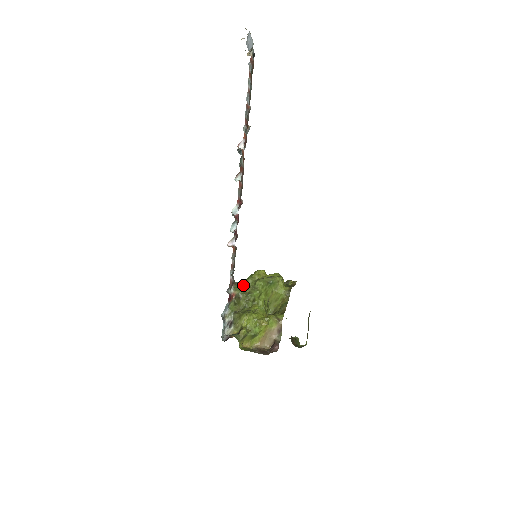
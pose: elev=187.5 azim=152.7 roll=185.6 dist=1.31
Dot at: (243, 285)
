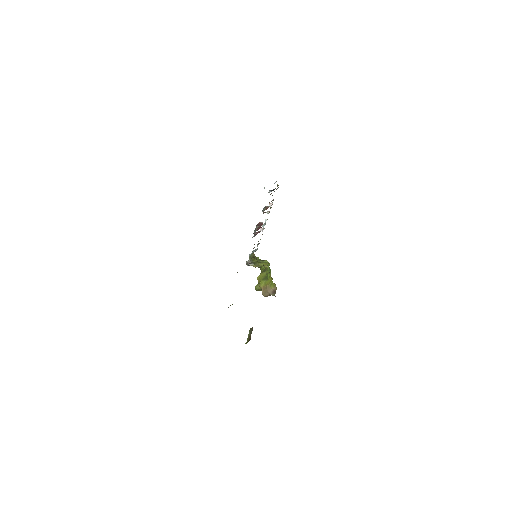
Dot at: occluded
